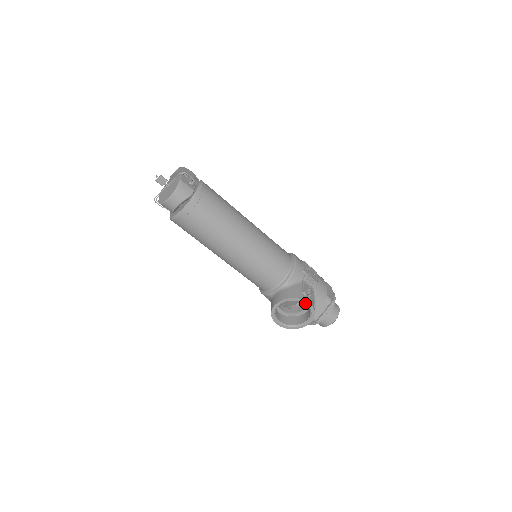
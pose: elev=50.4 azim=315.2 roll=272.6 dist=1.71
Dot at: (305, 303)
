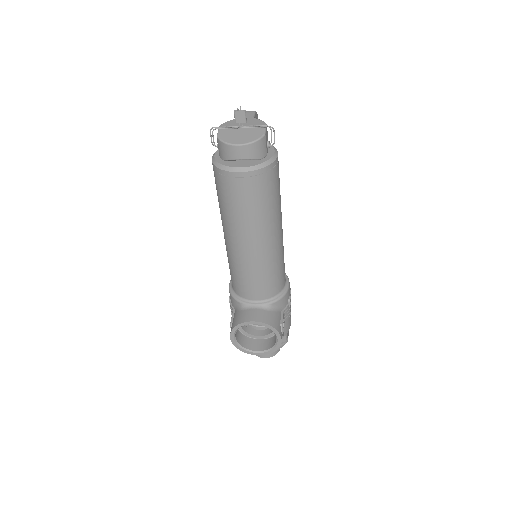
Dot at: (278, 337)
